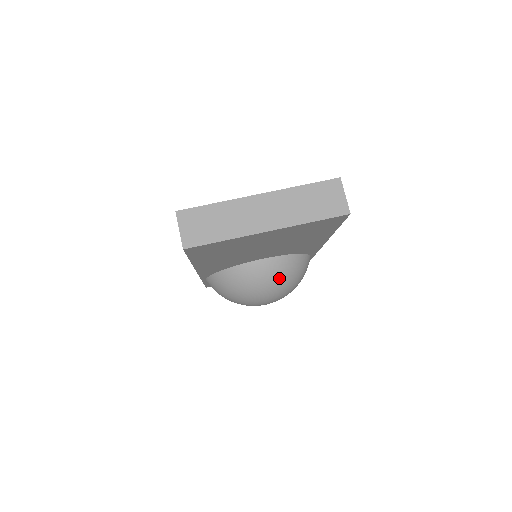
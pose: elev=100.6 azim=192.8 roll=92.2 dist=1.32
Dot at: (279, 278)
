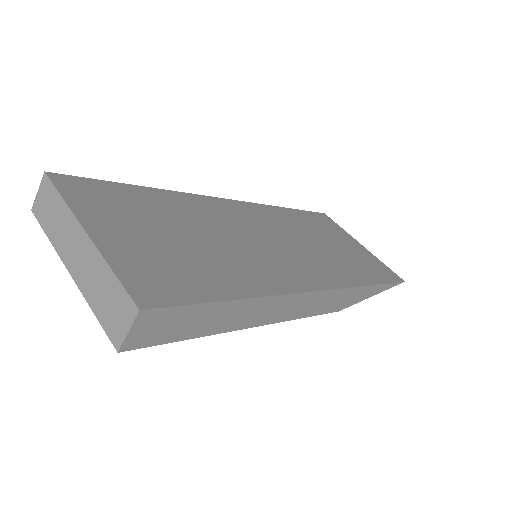
Dot at: occluded
